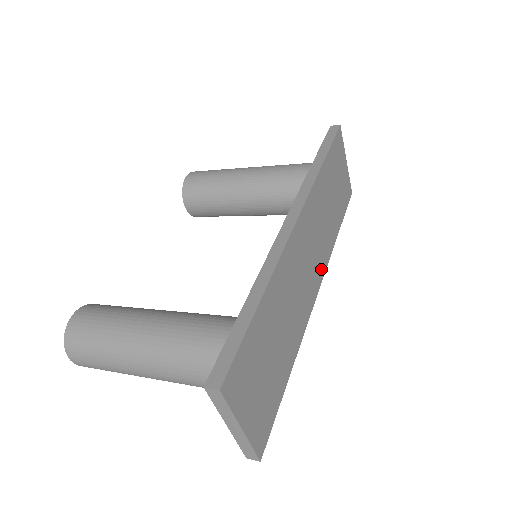
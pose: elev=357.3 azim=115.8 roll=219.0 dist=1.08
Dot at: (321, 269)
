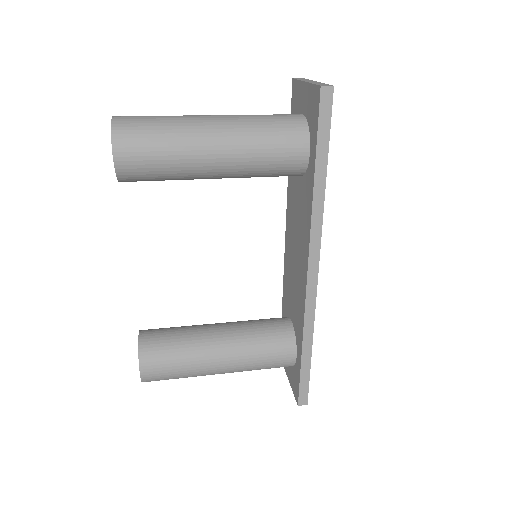
Dot at: occluded
